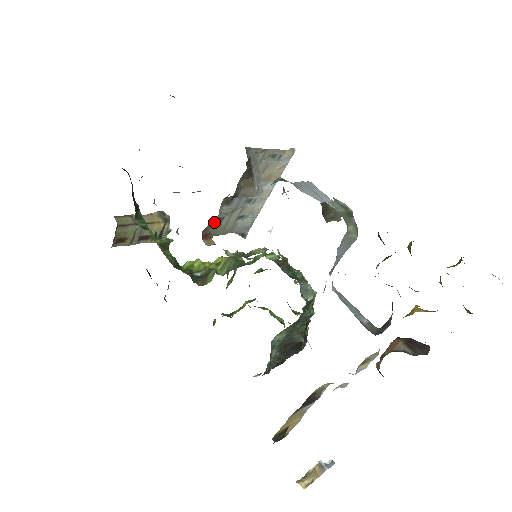
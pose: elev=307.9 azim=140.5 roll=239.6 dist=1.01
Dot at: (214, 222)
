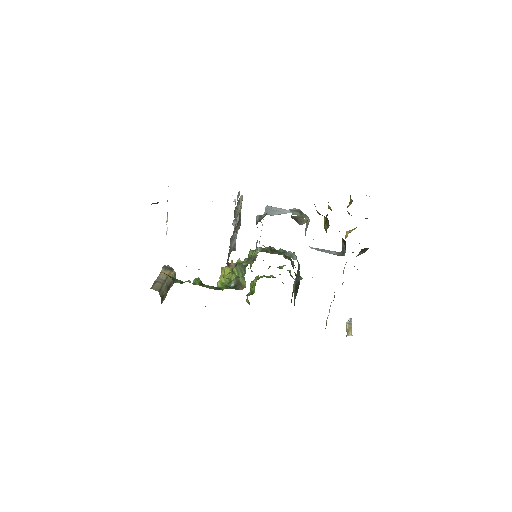
Dot at: (228, 255)
